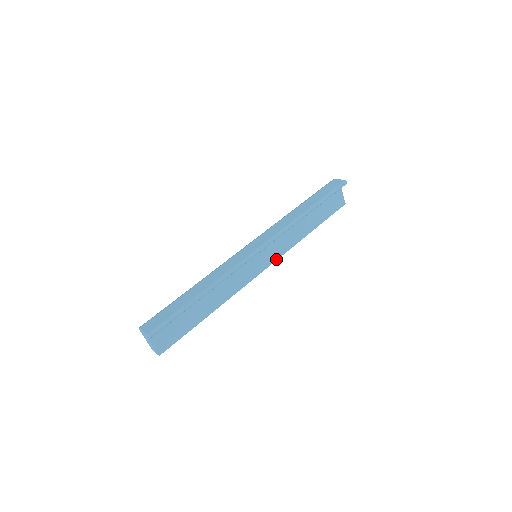
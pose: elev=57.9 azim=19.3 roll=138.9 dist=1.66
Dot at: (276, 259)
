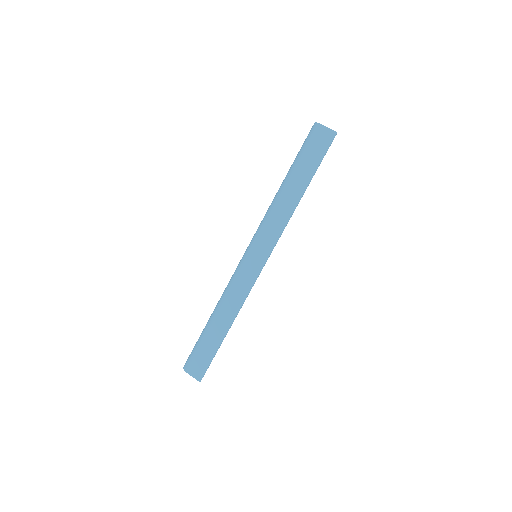
Dot at: occluded
